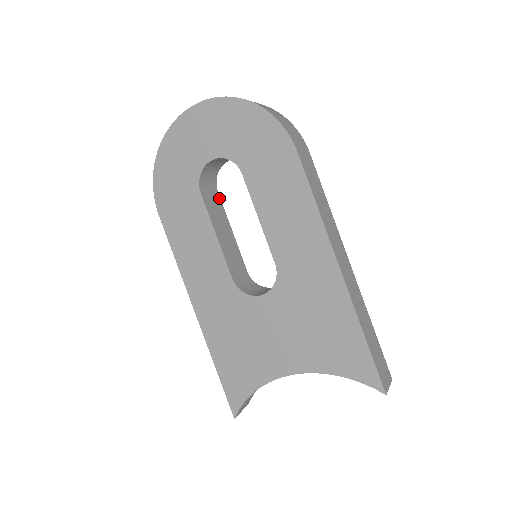
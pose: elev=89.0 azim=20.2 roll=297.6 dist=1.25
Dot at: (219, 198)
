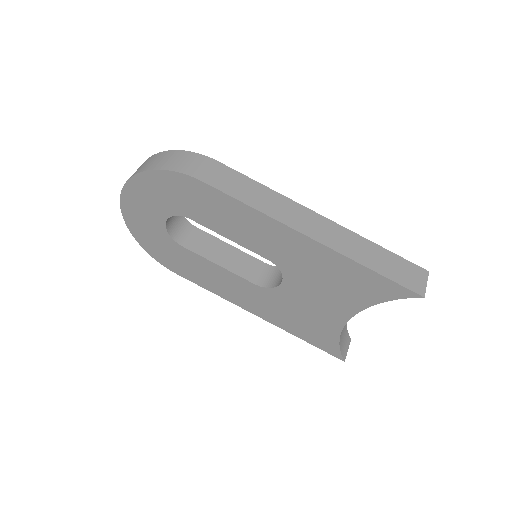
Dot at: (200, 231)
